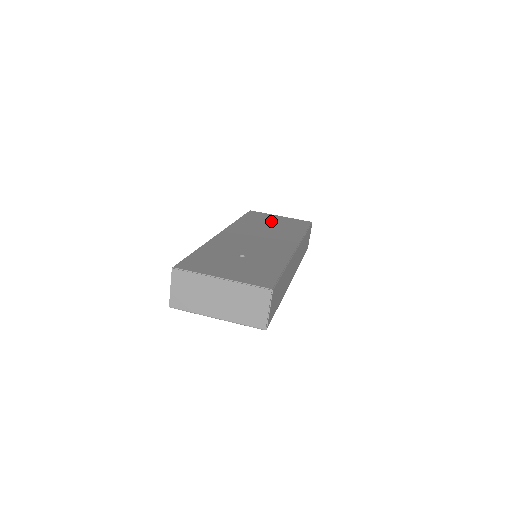
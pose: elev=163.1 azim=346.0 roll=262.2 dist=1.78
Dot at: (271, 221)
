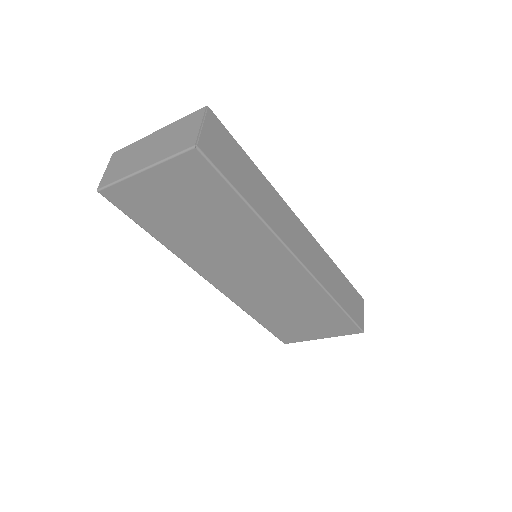
Dot at: occluded
